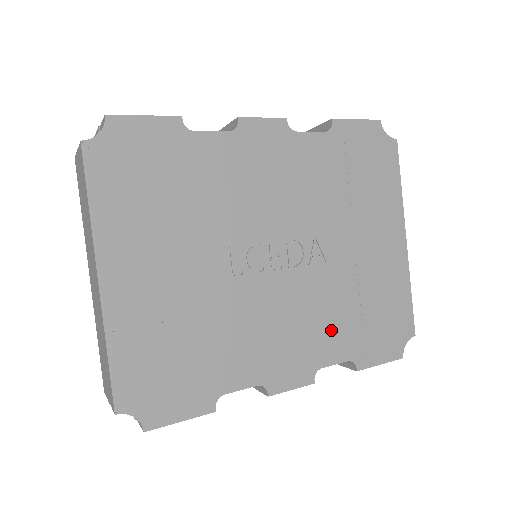
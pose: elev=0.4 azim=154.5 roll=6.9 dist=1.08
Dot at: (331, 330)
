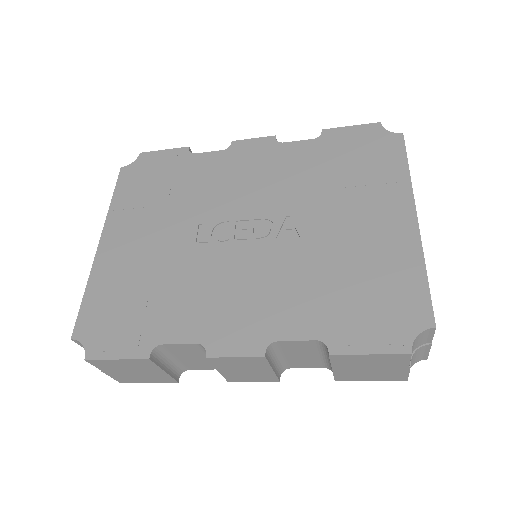
Dot at: (296, 302)
